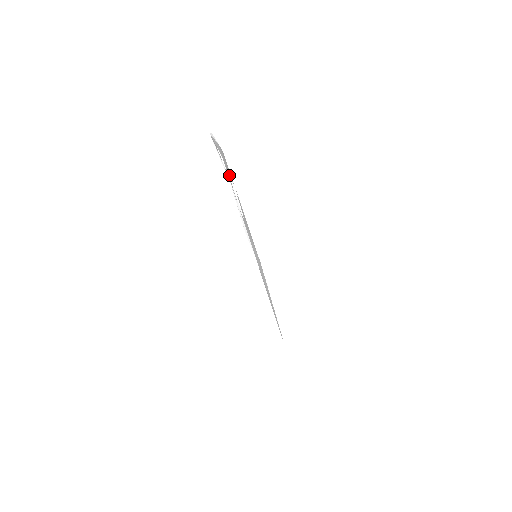
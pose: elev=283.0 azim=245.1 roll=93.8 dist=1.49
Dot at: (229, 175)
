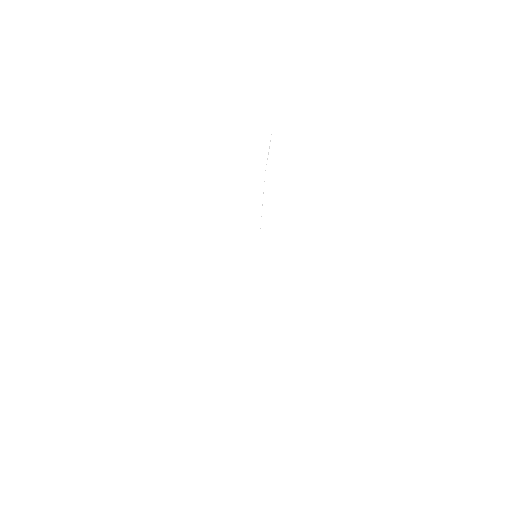
Dot at: occluded
